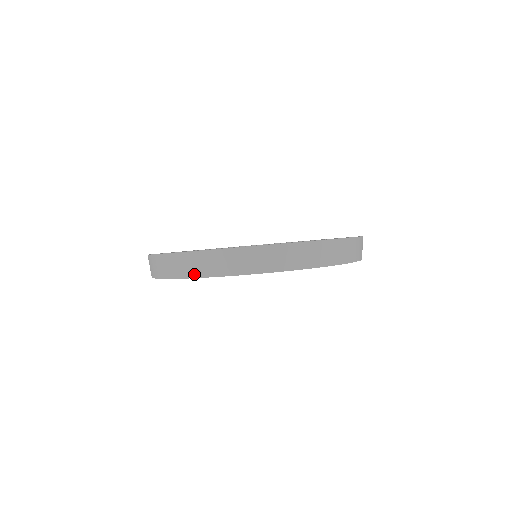
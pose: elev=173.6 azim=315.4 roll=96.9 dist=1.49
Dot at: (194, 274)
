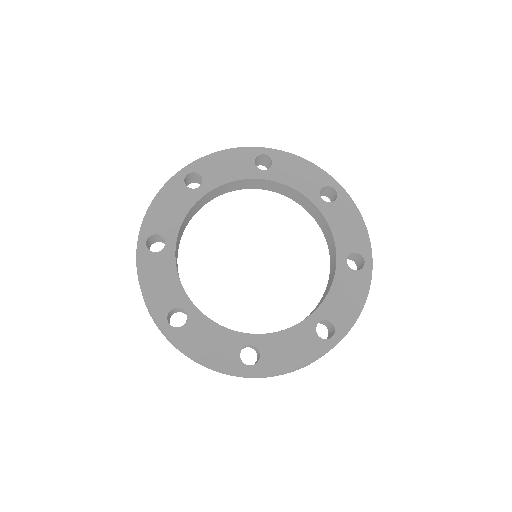
Dot at: (146, 213)
